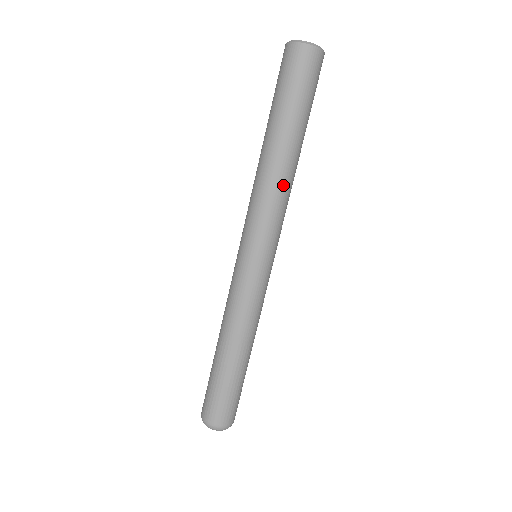
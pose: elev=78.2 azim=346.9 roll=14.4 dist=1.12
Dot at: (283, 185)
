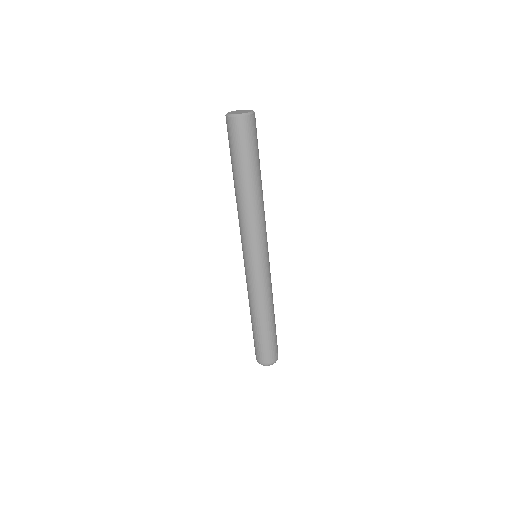
Dot at: (259, 210)
